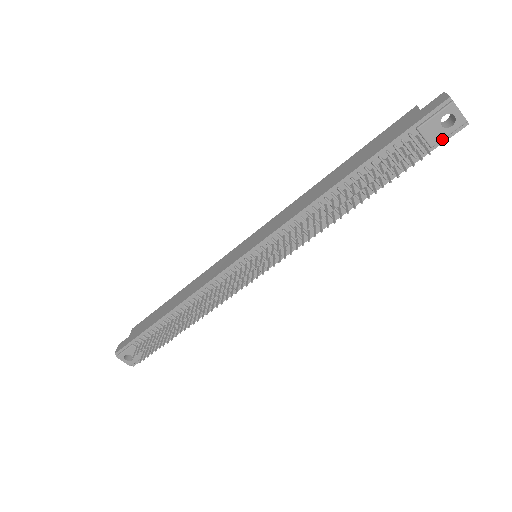
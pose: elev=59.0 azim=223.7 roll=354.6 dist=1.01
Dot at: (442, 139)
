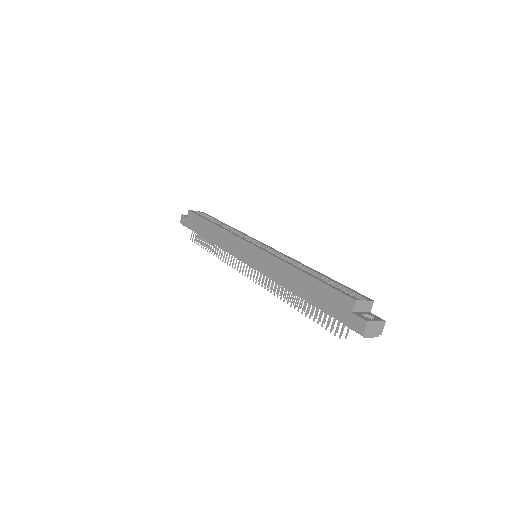
Dot at: occluded
